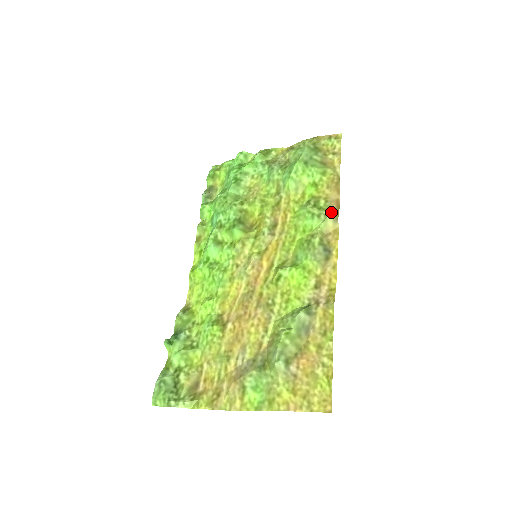
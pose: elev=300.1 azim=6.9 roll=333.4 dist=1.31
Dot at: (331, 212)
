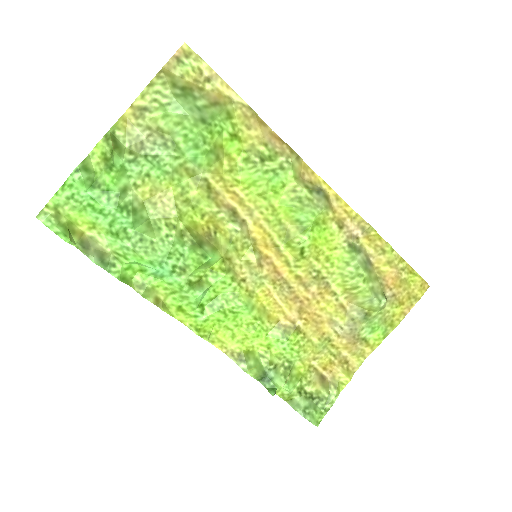
Dot at: (285, 153)
